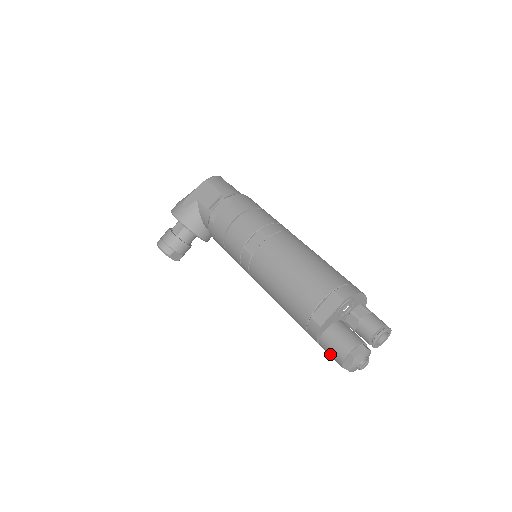
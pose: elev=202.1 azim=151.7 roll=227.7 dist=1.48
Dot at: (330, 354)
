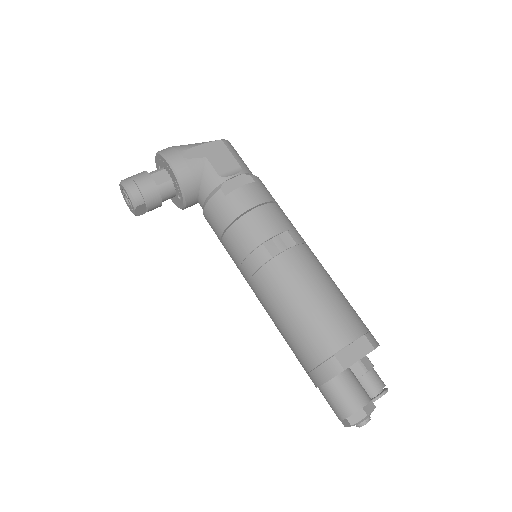
Dot at: (334, 401)
